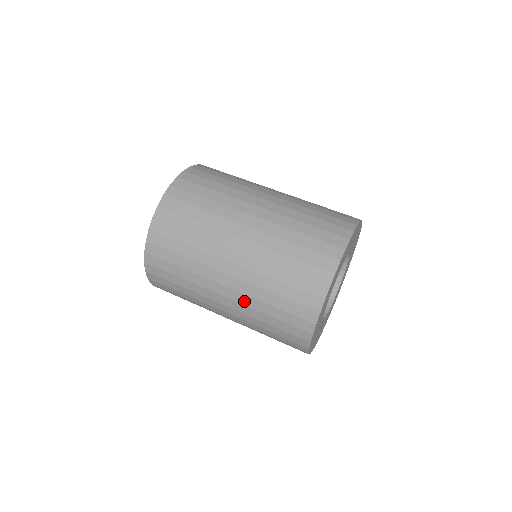
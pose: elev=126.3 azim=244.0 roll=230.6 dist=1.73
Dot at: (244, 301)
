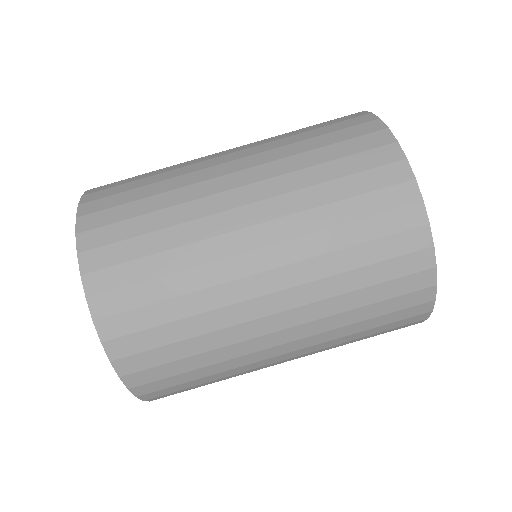
Dot at: (319, 348)
